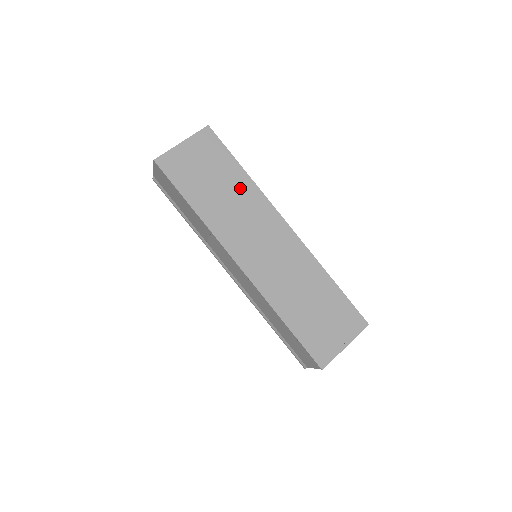
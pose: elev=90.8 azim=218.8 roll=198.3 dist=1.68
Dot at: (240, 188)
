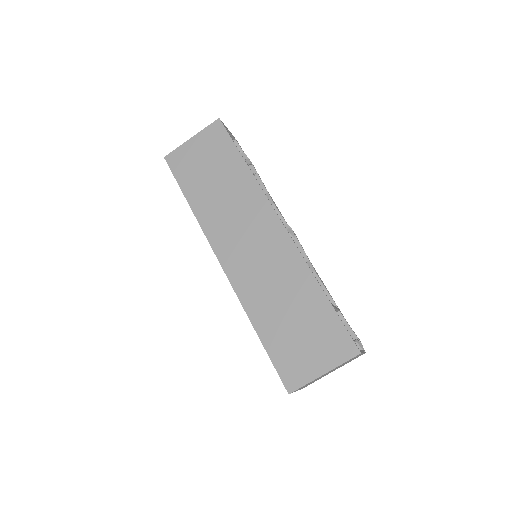
Dot at: (238, 182)
